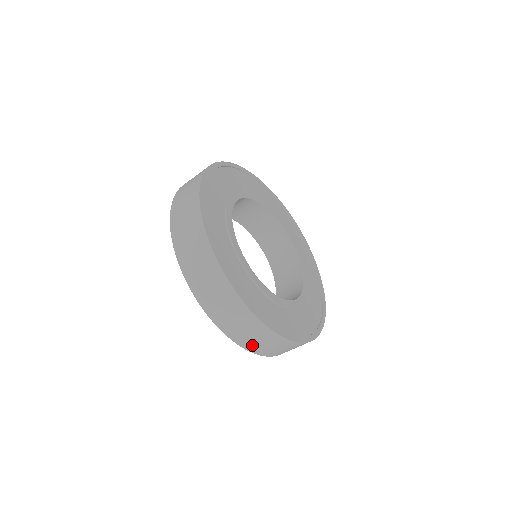
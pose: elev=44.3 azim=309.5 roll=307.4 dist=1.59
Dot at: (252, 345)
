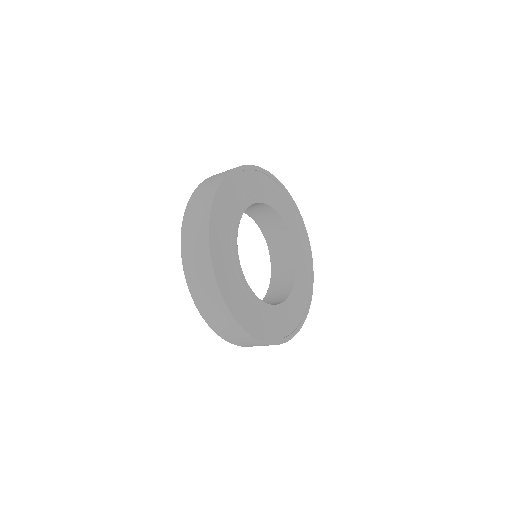
Dot at: (242, 344)
